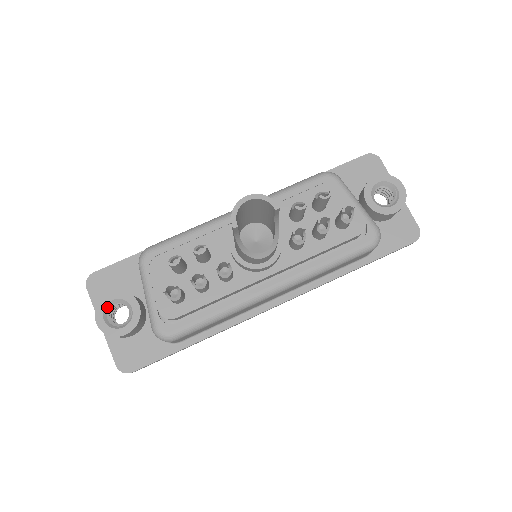
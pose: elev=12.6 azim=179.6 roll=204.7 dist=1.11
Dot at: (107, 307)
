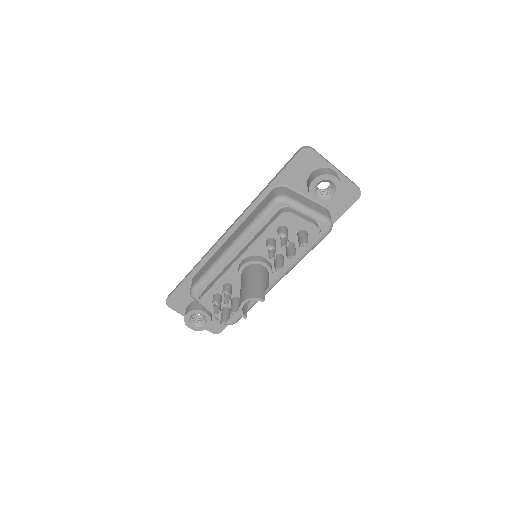
Dot at: (190, 320)
